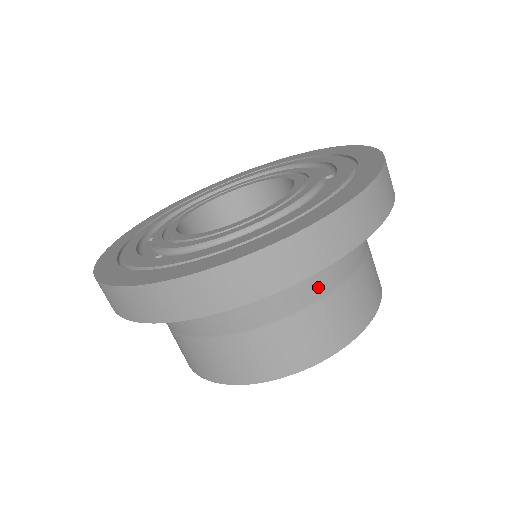
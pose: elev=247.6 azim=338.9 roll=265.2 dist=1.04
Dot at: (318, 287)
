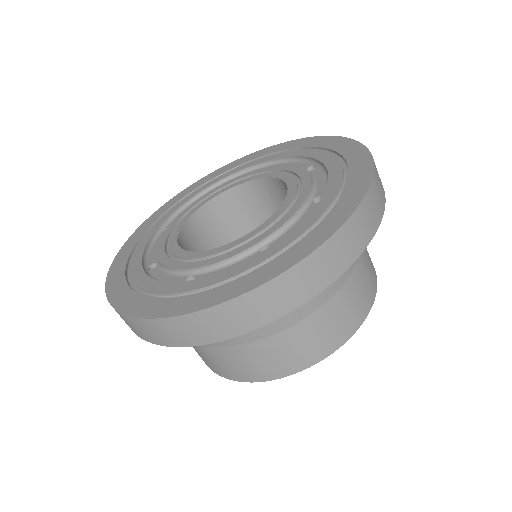
Dot at: occluded
